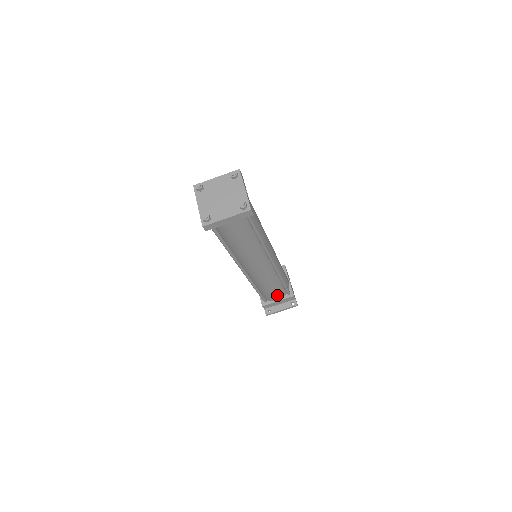
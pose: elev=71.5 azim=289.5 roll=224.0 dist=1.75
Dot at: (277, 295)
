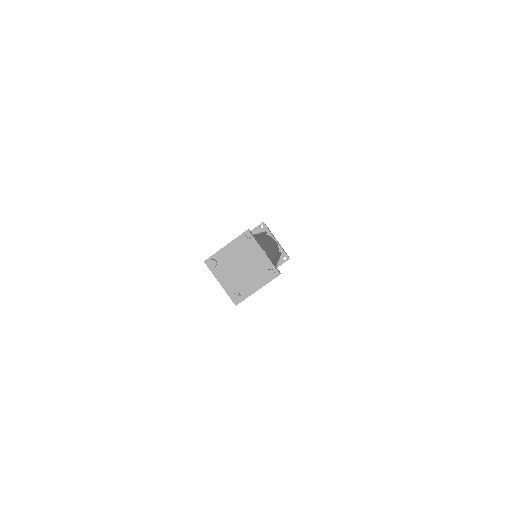
Dot at: occluded
